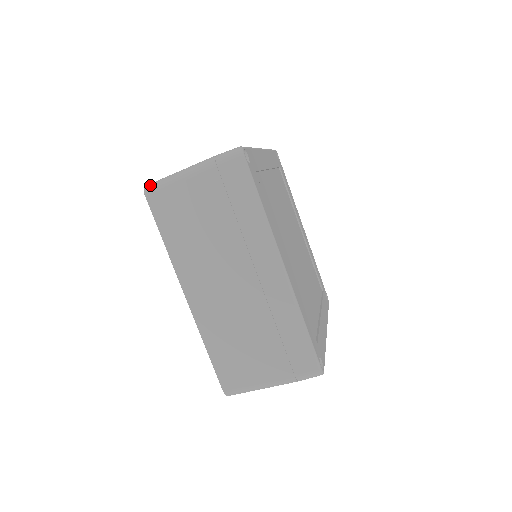
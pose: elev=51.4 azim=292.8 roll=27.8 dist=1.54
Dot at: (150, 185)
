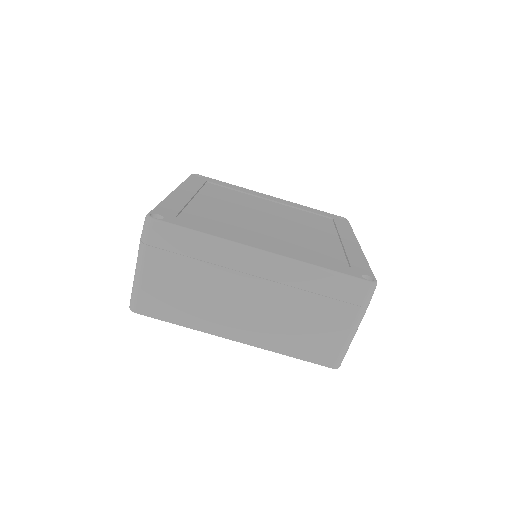
Dot at: (130, 303)
